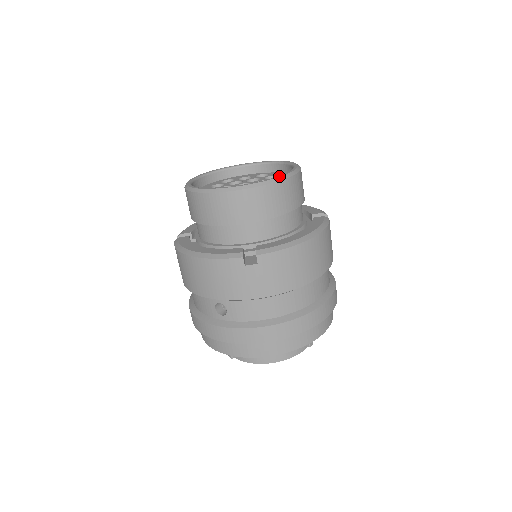
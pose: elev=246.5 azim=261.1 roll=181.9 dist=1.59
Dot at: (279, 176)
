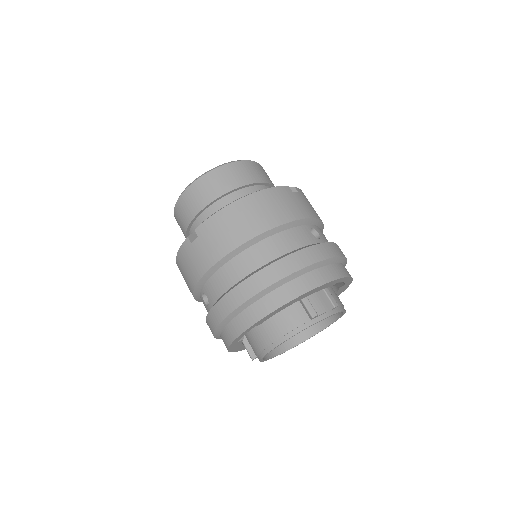
Dot at: (213, 168)
